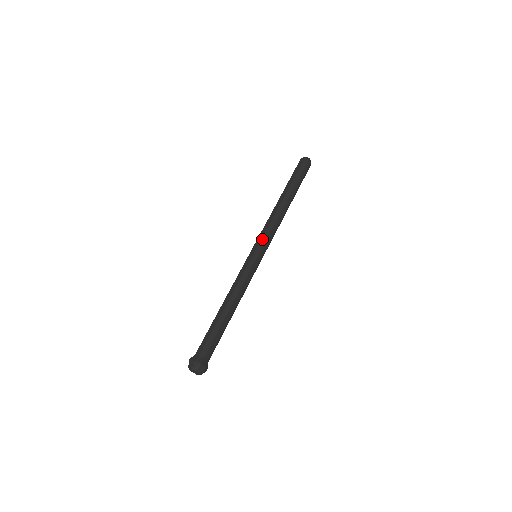
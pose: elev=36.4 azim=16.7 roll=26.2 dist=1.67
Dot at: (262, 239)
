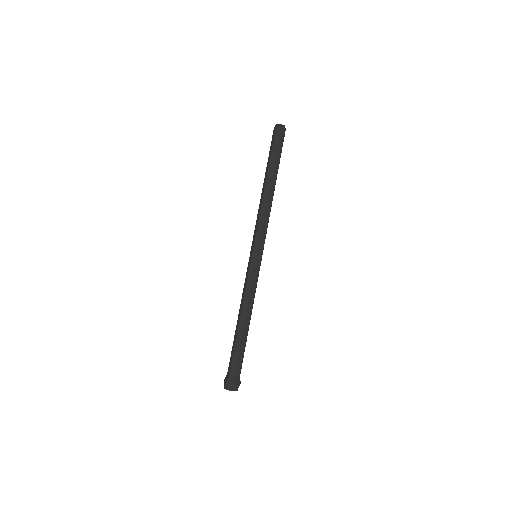
Dot at: (261, 238)
